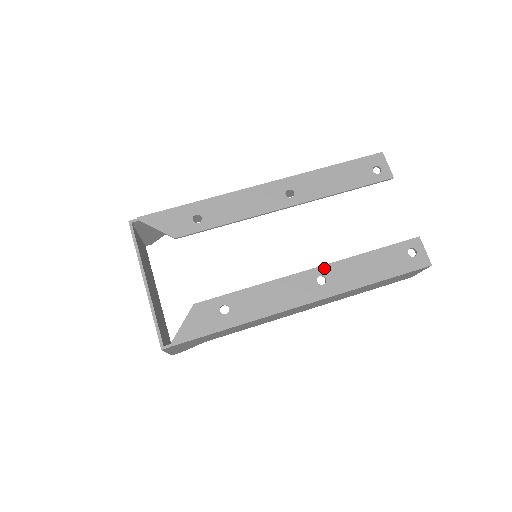
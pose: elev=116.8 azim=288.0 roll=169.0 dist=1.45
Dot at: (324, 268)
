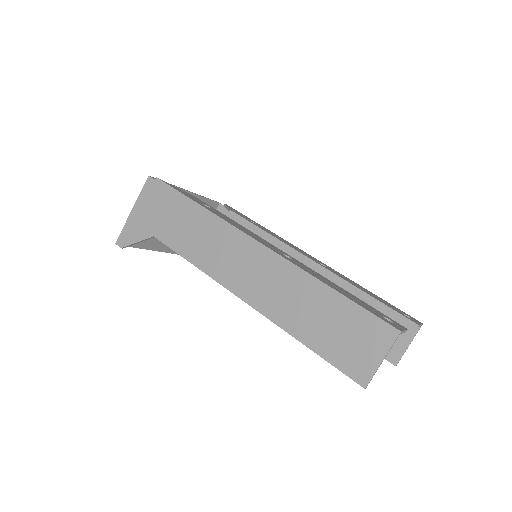
Dot at: (298, 261)
